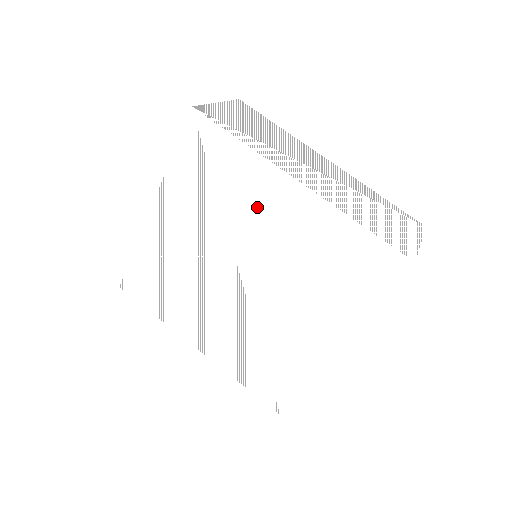
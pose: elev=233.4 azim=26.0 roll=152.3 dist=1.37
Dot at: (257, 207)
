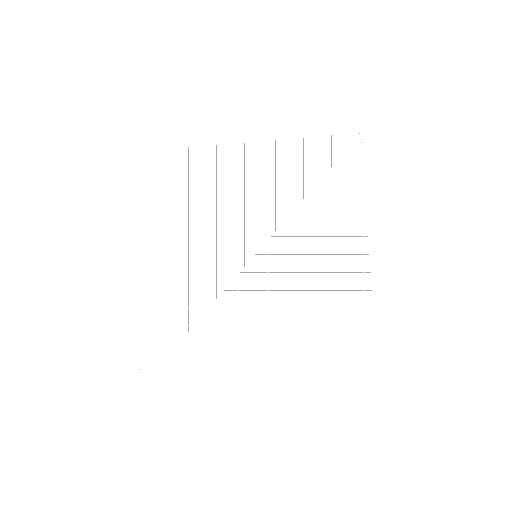
Dot at: (323, 235)
